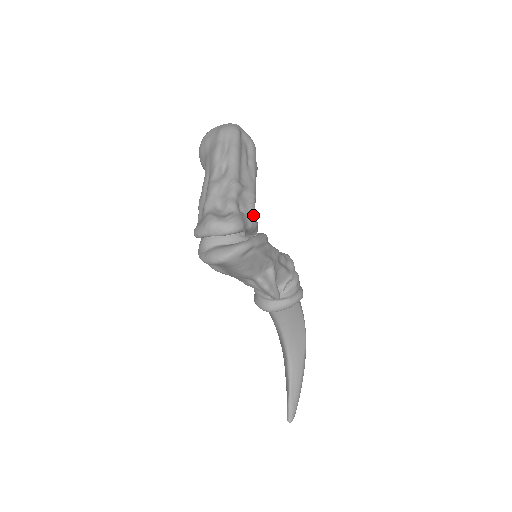
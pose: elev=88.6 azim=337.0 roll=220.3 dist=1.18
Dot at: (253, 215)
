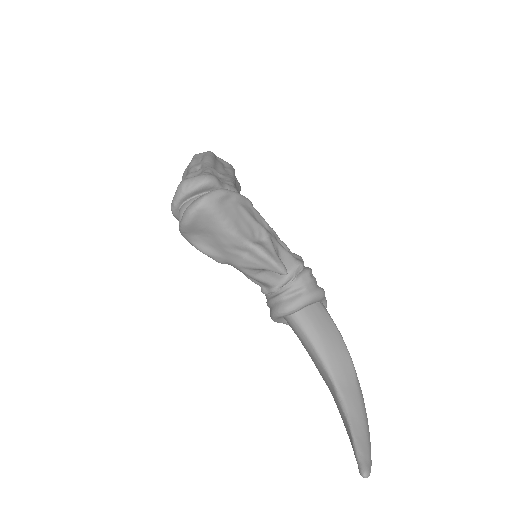
Dot at: (231, 185)
